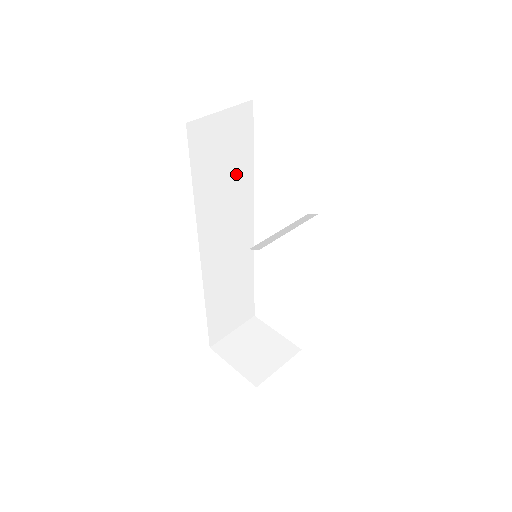
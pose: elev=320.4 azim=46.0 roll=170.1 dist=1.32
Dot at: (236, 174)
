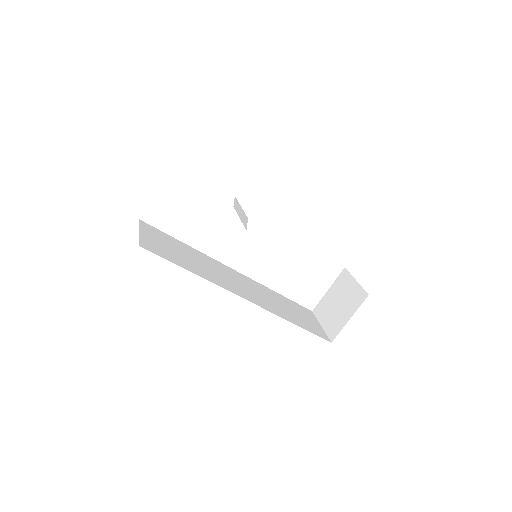
Dot at: (188, 253)
